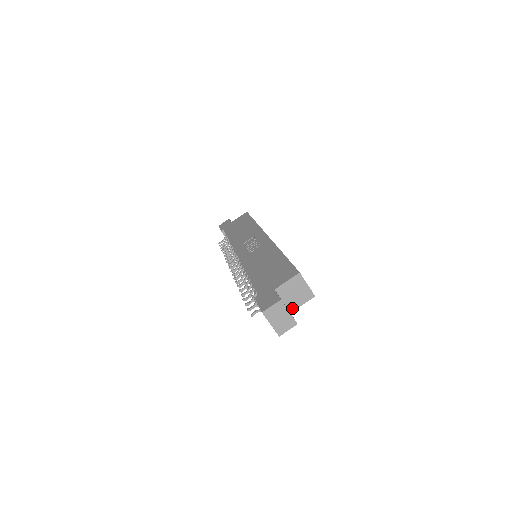
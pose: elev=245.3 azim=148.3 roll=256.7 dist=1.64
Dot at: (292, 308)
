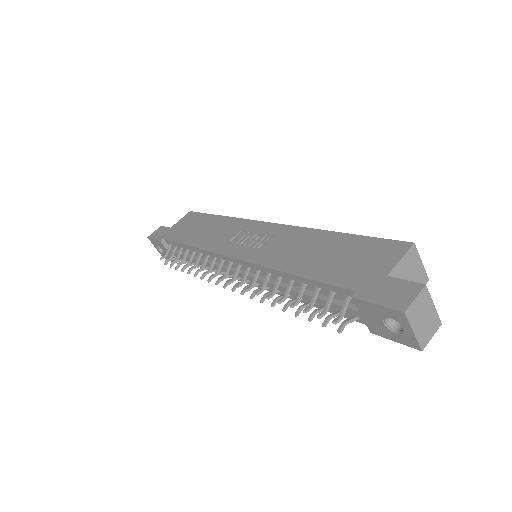
Dot at: occluded
